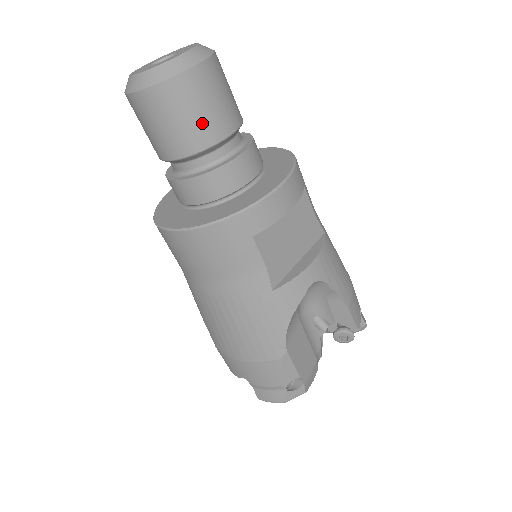
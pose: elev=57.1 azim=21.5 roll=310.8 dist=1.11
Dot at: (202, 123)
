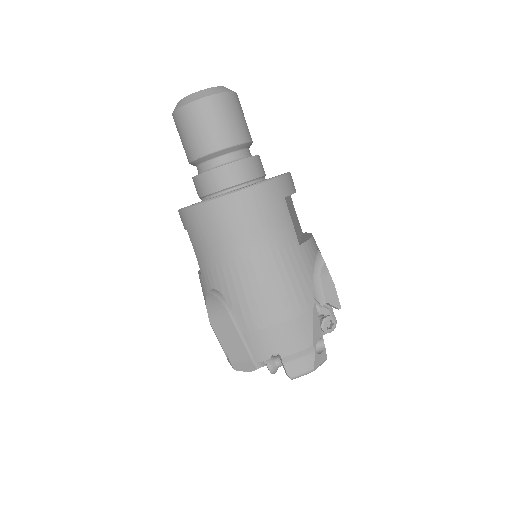
Dot at: (240, 126)
